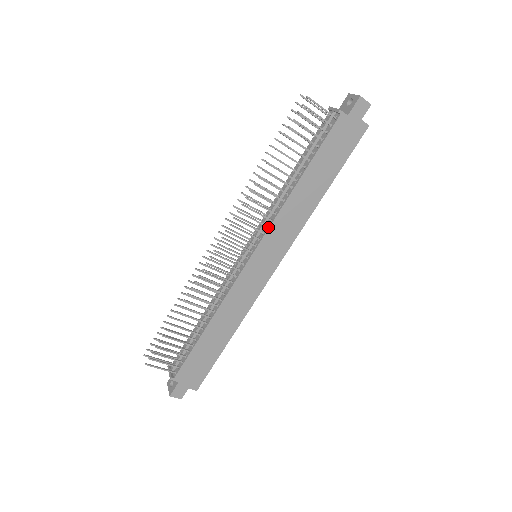
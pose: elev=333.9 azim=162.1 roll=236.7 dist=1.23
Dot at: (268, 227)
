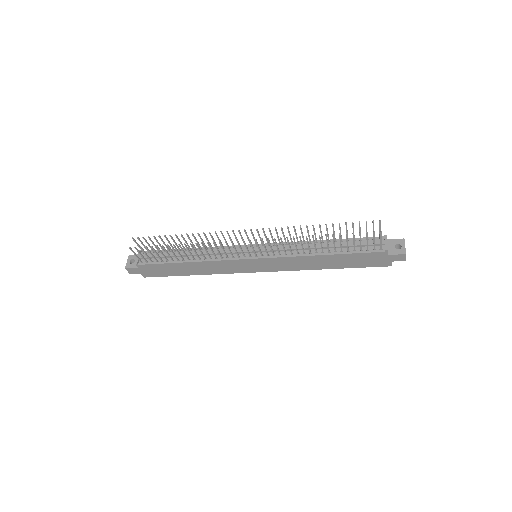
Dot at: (280, 256)
